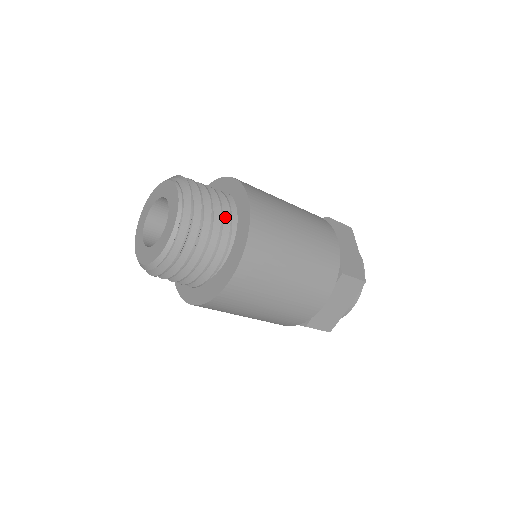
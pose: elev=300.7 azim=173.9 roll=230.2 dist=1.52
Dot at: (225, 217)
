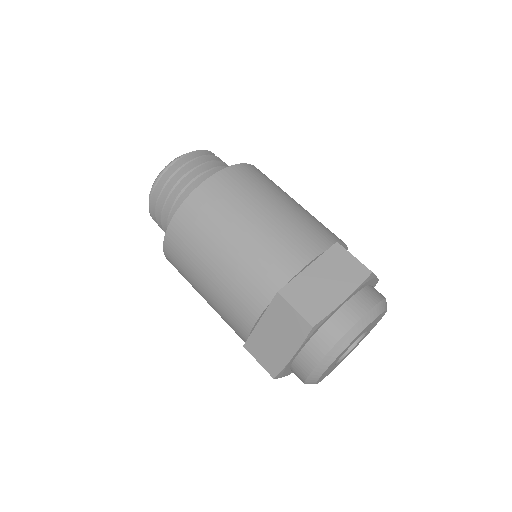
Dot at: occluded
